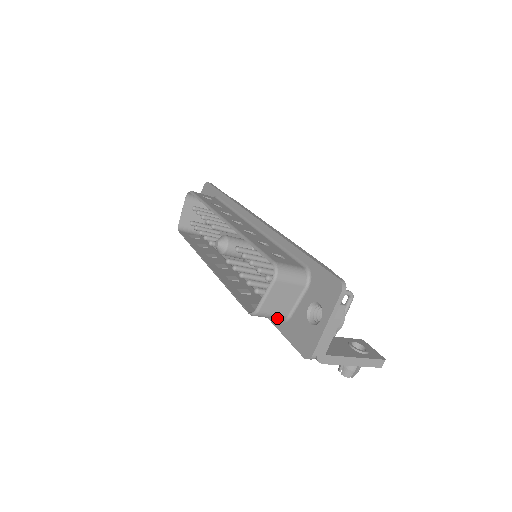
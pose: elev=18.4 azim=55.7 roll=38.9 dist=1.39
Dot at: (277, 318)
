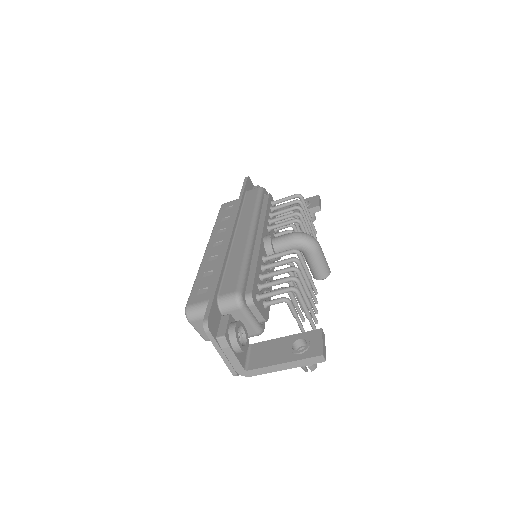
Dot at: occluded
